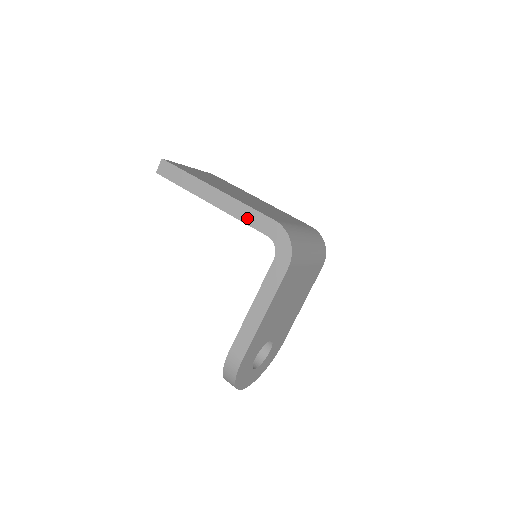
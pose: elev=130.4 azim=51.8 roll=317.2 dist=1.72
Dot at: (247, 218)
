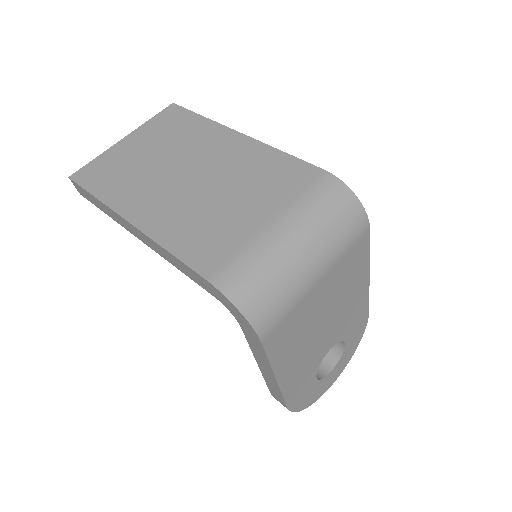
Dot at: (180, 268)
